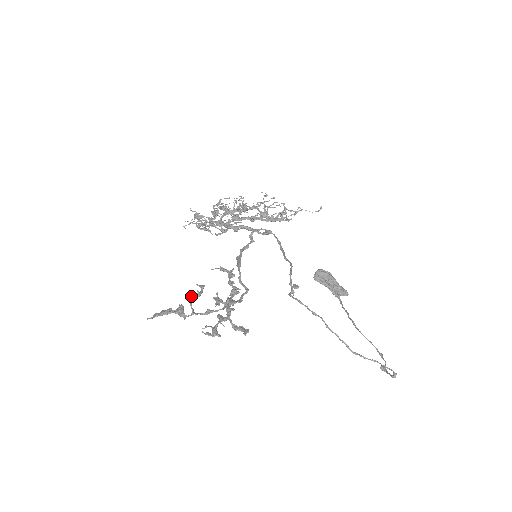
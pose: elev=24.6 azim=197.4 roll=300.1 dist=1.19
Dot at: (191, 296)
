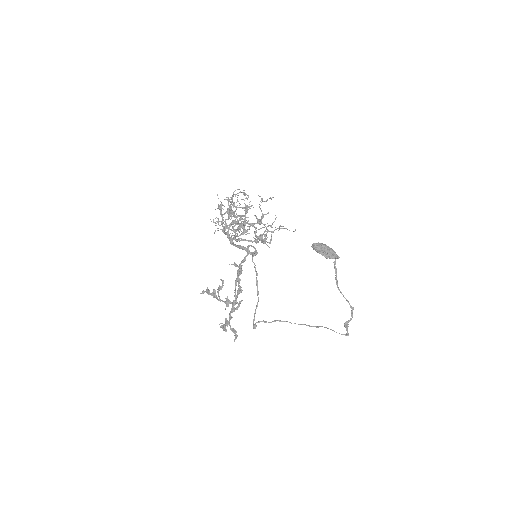
Dot at: (218, 287)
